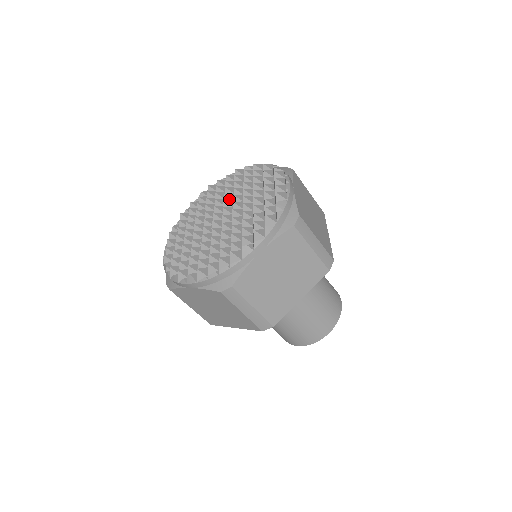
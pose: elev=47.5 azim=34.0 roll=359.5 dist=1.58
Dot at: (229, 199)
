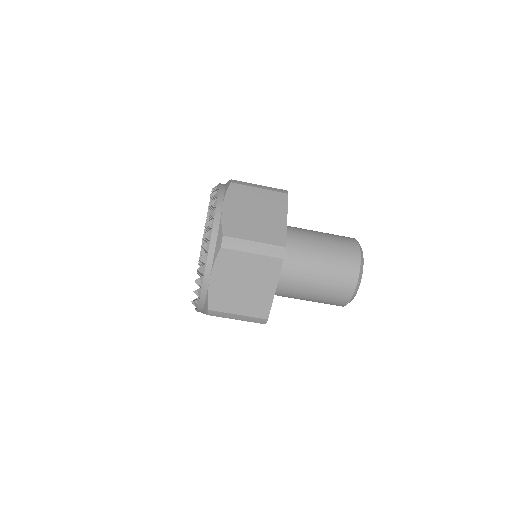
Dot at: occluded
